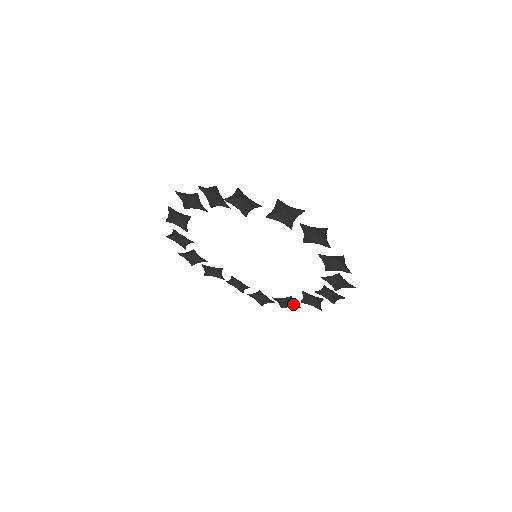
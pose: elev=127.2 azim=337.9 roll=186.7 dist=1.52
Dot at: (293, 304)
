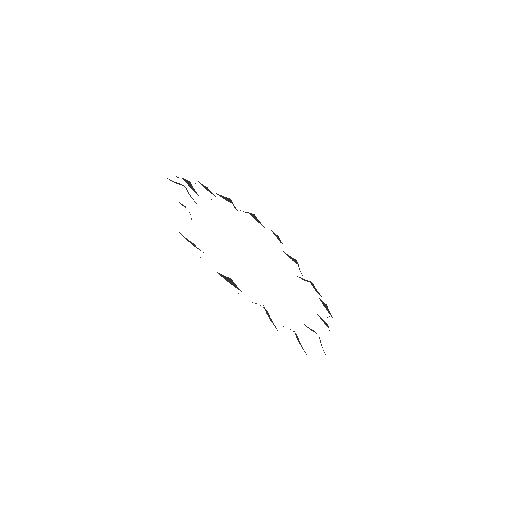
Dot at: occluded
